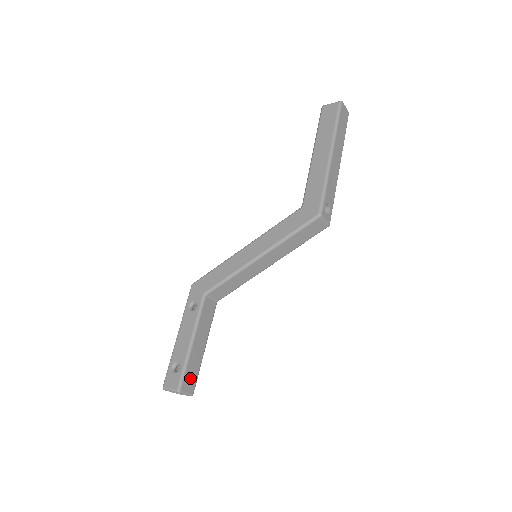
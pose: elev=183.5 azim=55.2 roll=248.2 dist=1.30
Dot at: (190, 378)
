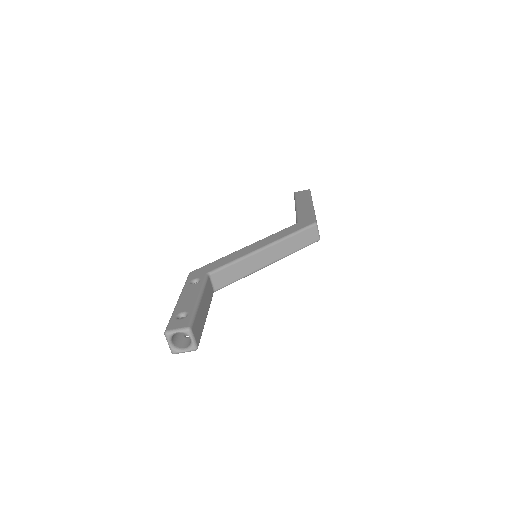
Dot at: (197, 328)
